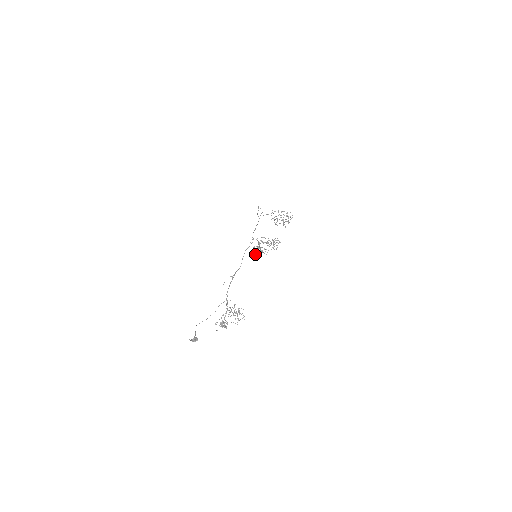
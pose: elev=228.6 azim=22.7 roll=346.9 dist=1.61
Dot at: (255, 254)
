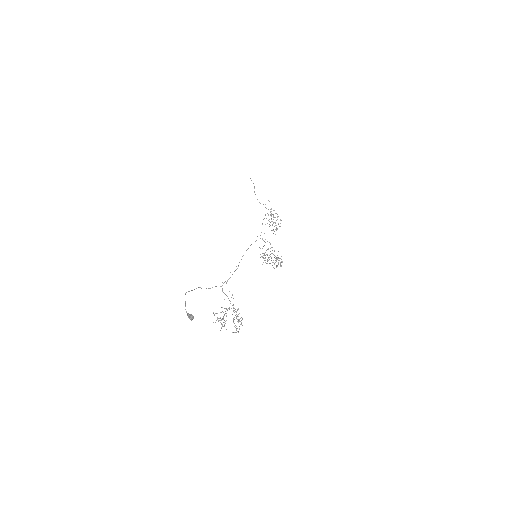
Dot at: (260, 257)
